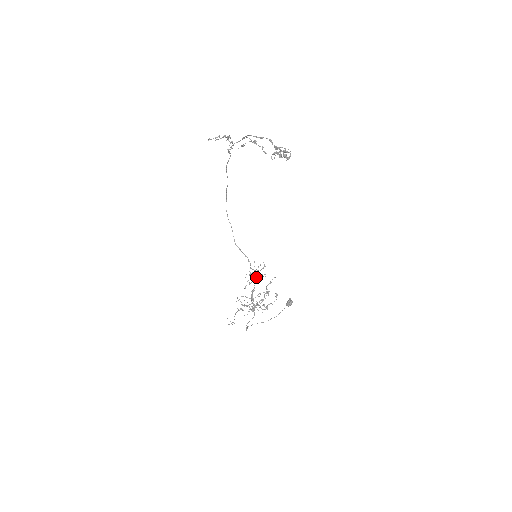
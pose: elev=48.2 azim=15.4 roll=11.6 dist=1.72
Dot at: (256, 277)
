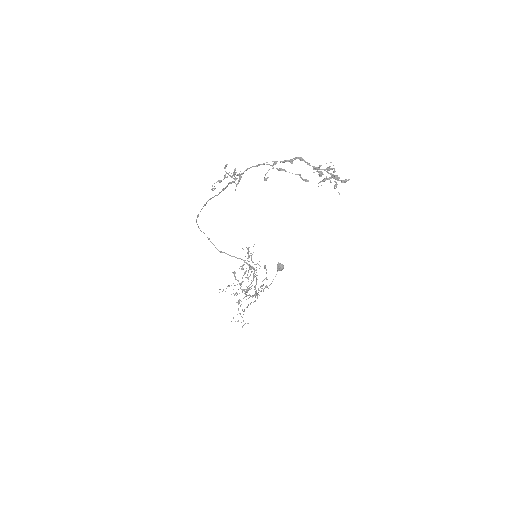
Dot at: occluded
